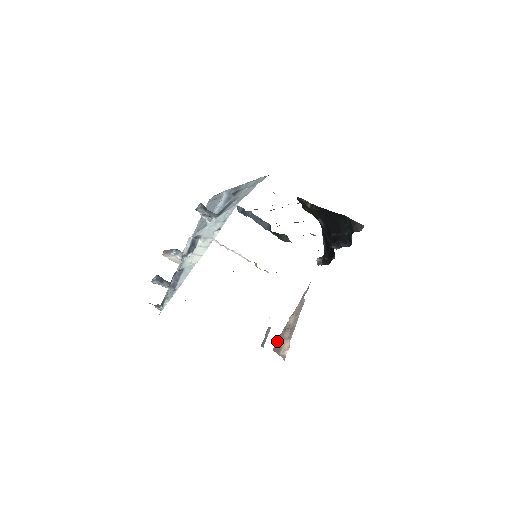
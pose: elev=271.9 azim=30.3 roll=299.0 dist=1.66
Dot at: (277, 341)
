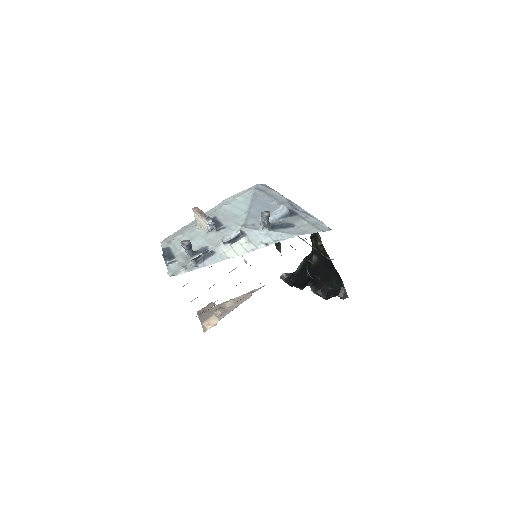
Dot at: occluded
